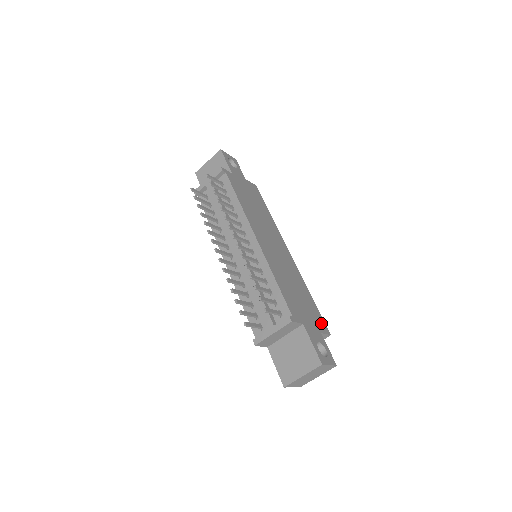
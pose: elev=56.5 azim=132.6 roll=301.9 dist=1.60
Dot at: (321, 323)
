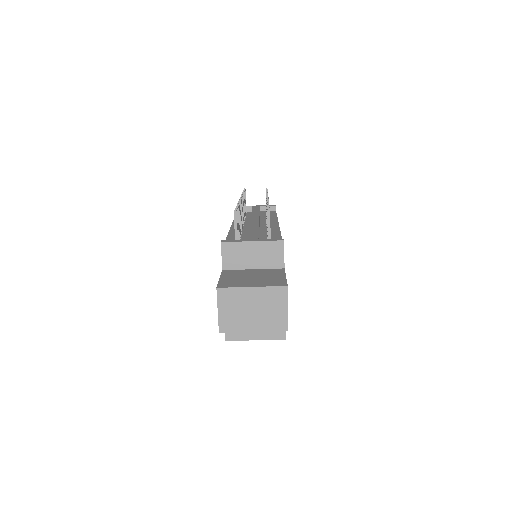
Dot at: occluded
